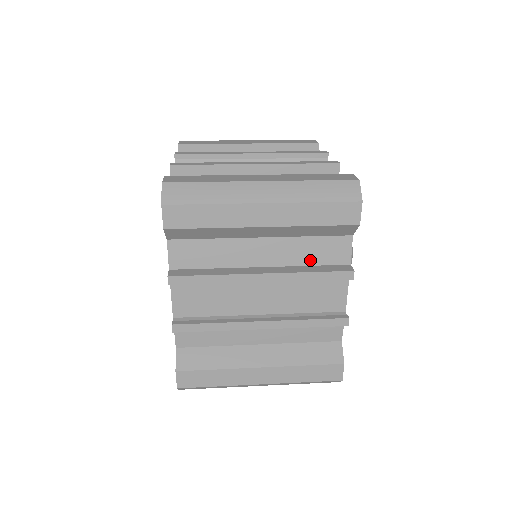
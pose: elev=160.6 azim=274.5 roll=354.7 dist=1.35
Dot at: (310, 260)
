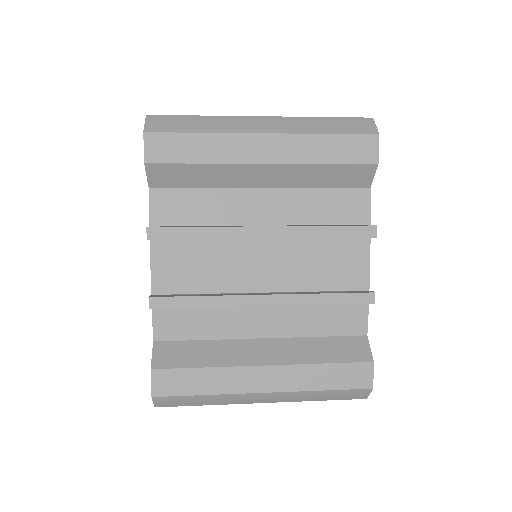
Dot at: (321, 218)
